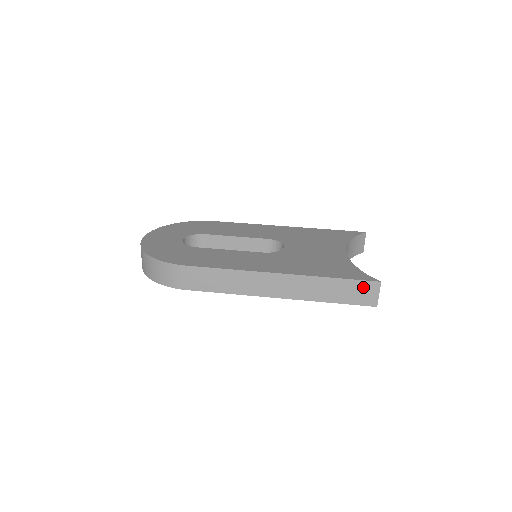
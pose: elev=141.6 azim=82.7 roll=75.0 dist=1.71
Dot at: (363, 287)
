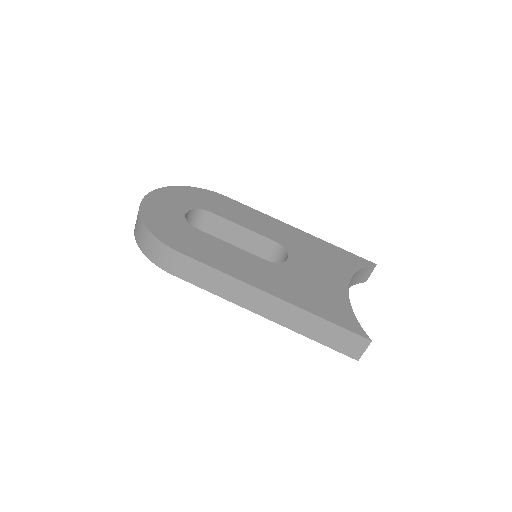
Dot at: (352, 339)
